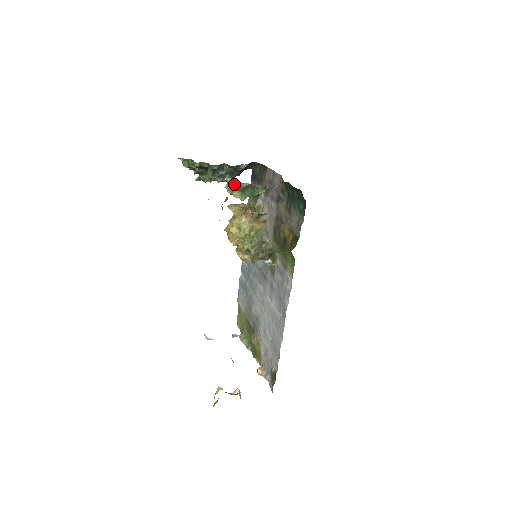
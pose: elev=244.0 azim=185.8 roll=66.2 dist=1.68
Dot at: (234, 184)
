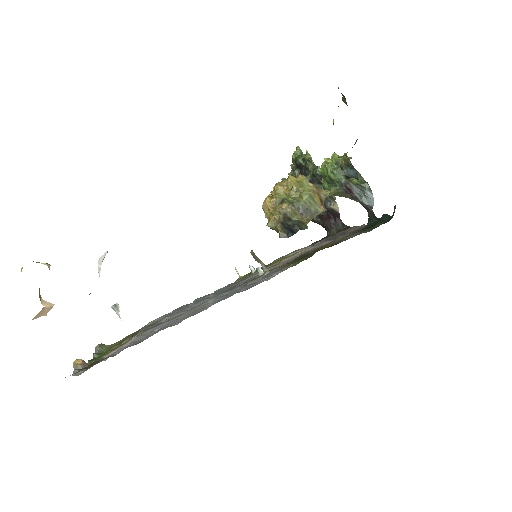
Dot at: (340, 157)
